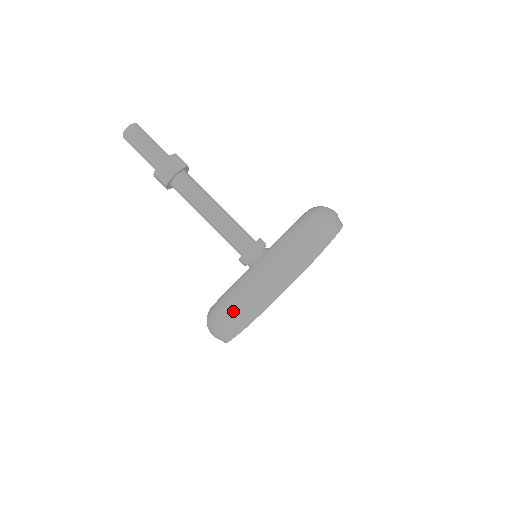
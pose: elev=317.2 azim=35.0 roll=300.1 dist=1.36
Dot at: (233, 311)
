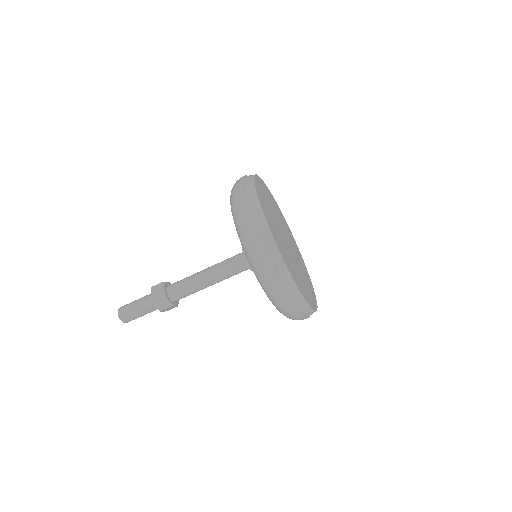
Dot at: (243, 211)
